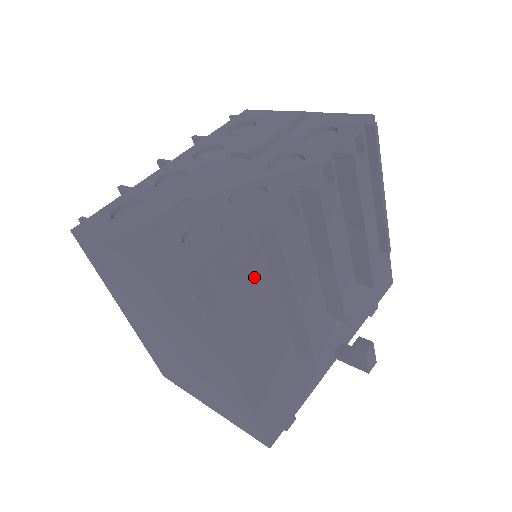
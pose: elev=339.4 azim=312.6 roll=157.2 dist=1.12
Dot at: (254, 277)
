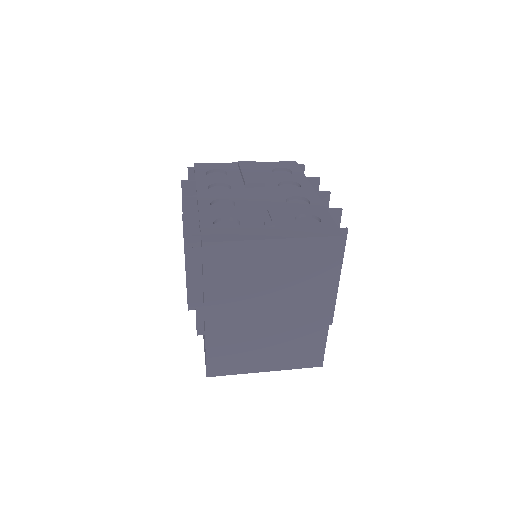
Dot at: occluded
